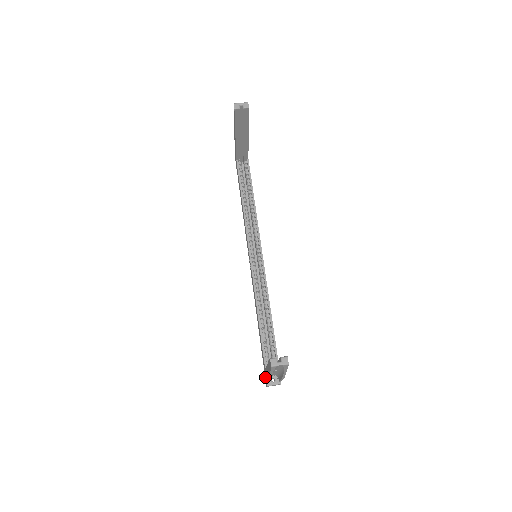
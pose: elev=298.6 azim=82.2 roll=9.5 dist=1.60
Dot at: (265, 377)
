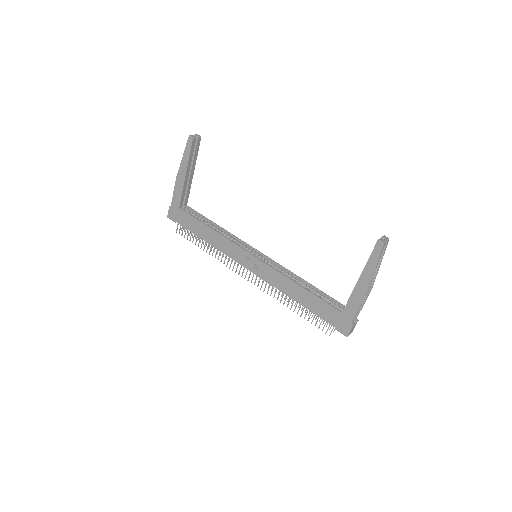
Dot at: (342, 327)
